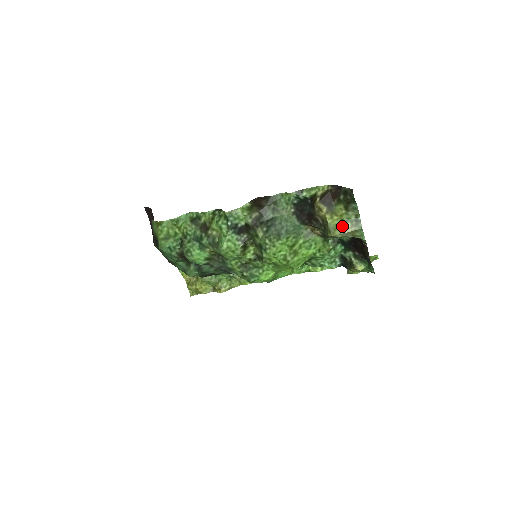
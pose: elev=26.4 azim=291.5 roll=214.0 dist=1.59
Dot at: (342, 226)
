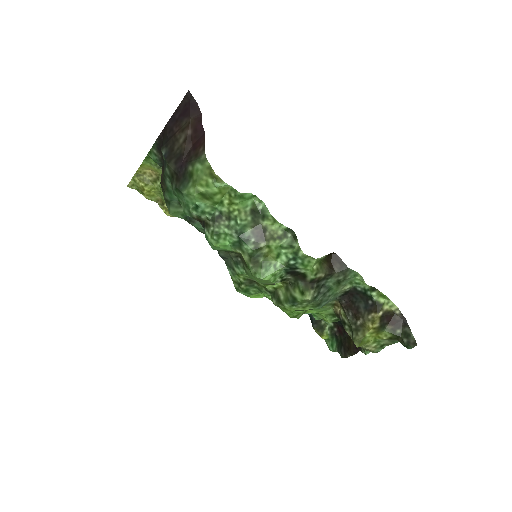
Dot at: (370, 342)
